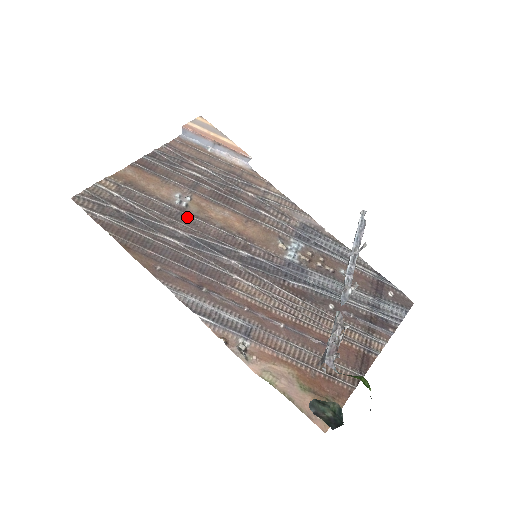
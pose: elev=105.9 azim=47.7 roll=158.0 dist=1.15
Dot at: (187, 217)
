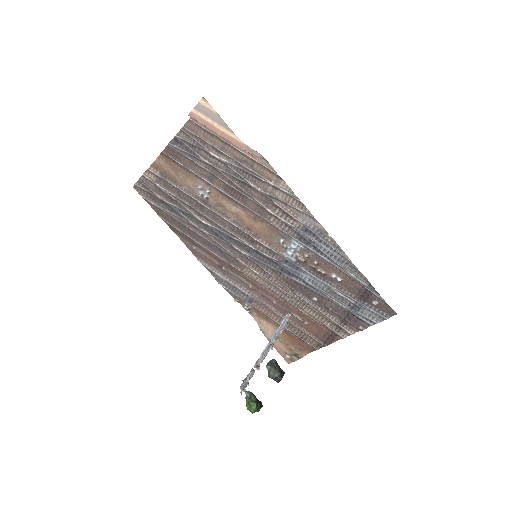
Dot at: (208, 210)
